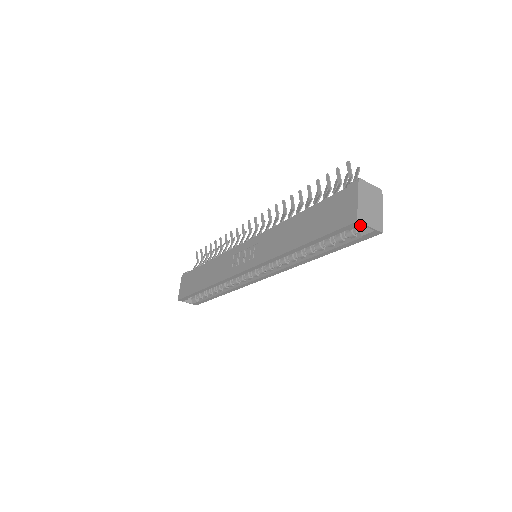
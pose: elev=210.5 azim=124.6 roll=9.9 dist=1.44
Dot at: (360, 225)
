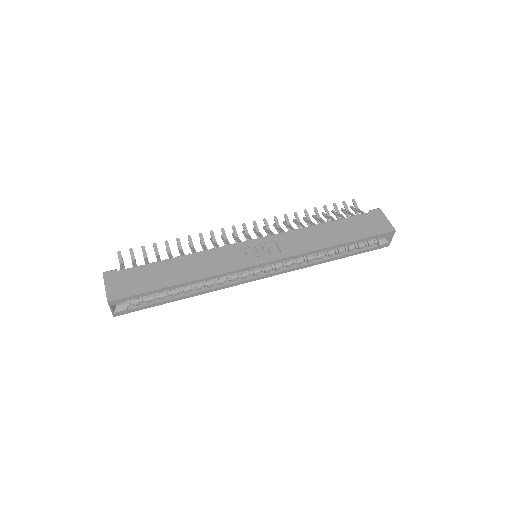
Dot at: (392, 235)
